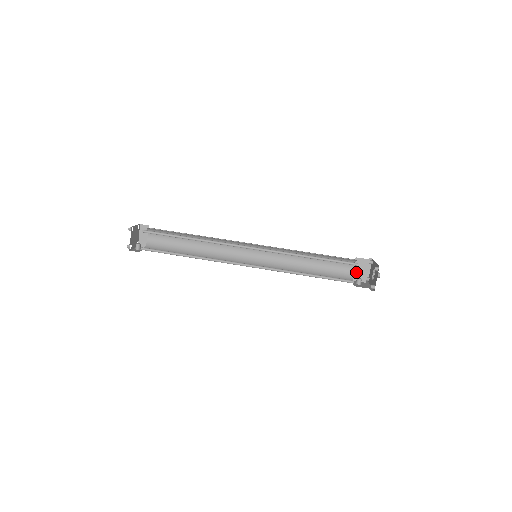
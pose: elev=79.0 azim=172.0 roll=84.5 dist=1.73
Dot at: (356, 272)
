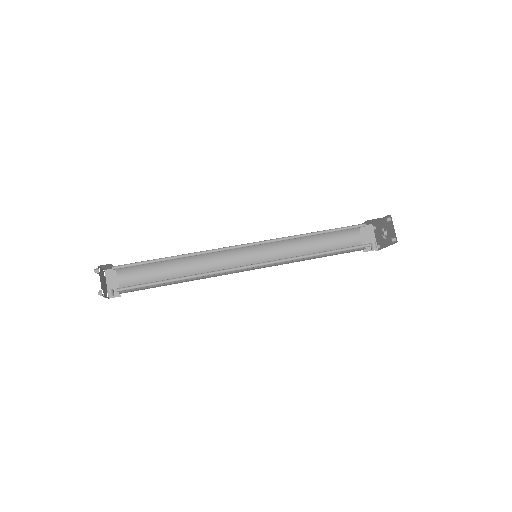
Dot at: (364, 242)
